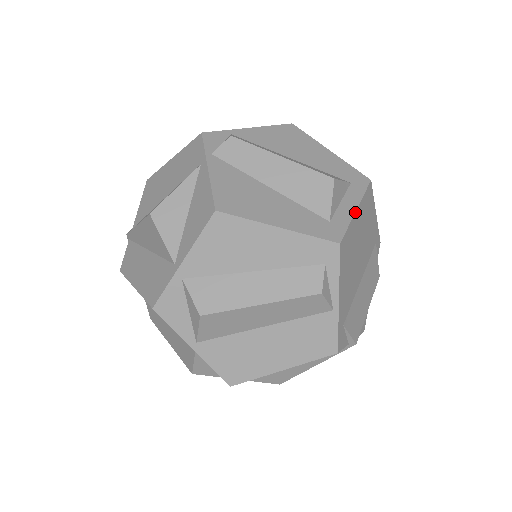
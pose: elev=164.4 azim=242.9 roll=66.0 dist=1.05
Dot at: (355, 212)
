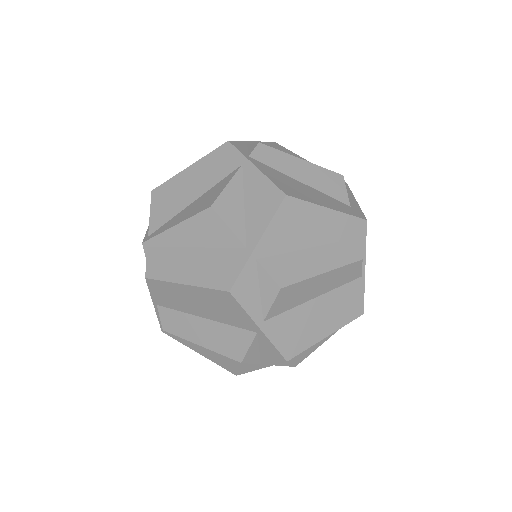
Dot at: (357, 202)
